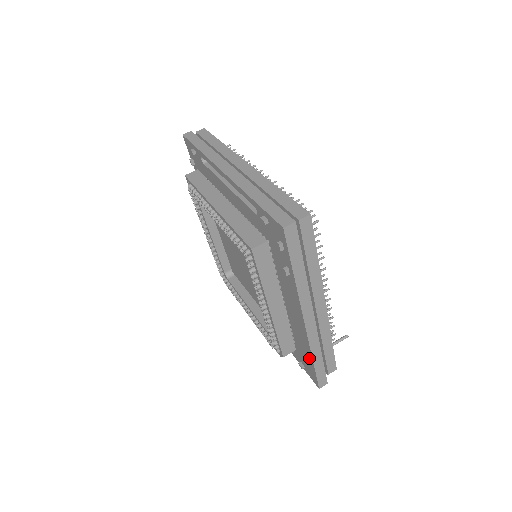
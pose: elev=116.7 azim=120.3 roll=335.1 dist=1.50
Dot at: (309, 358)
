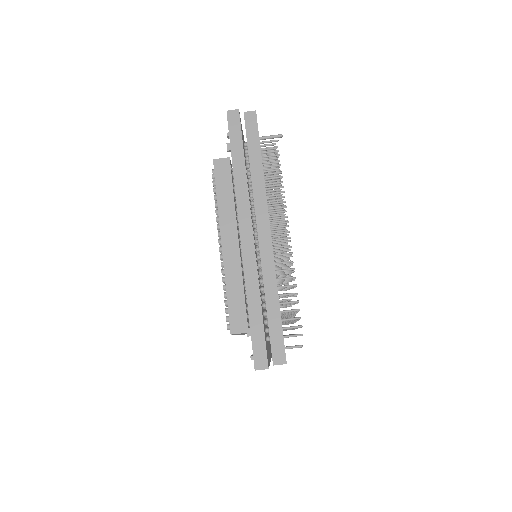
Dot at: occluded
